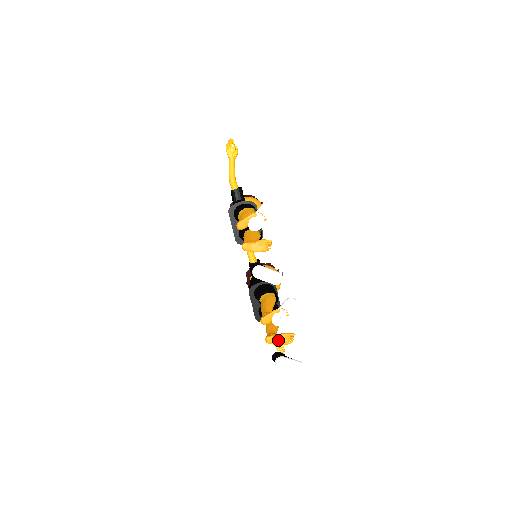
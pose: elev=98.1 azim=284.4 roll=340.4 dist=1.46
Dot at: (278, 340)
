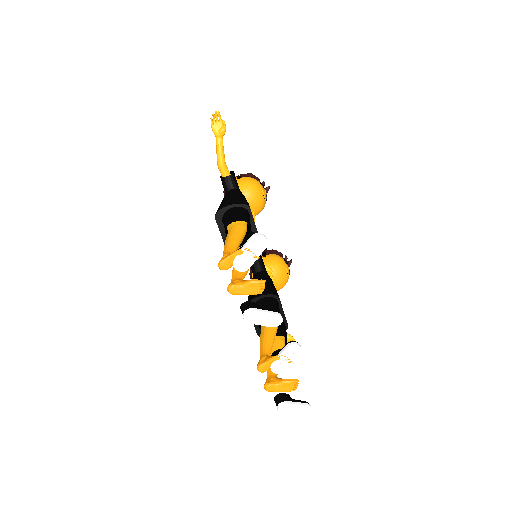
Dot at: (279, 388)
